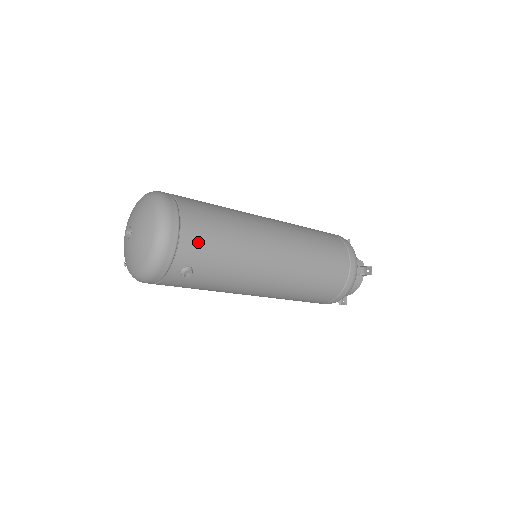
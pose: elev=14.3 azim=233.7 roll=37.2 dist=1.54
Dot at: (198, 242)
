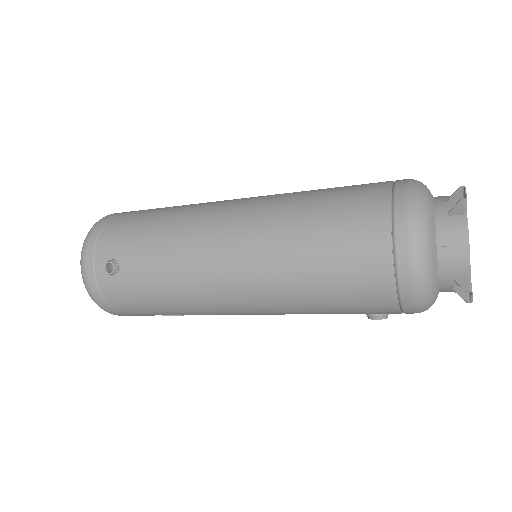
Dot at: (120, 230)
